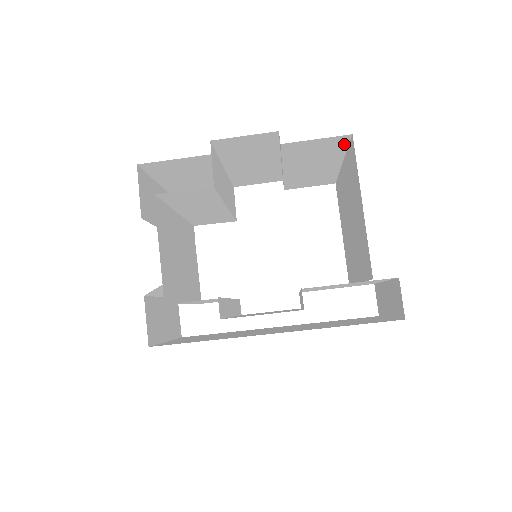
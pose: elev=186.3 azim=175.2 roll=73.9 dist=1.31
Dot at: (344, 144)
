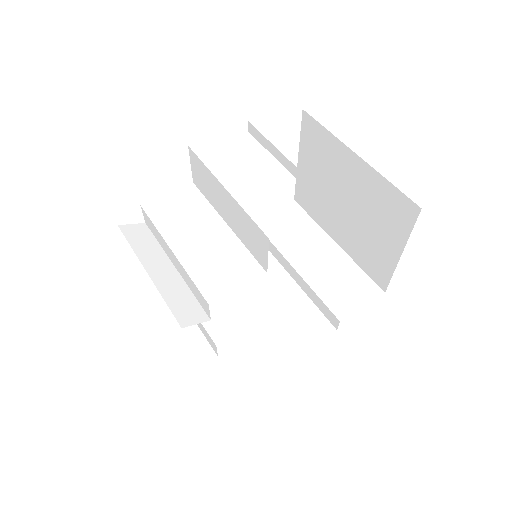
Dot at: (397, 193)
